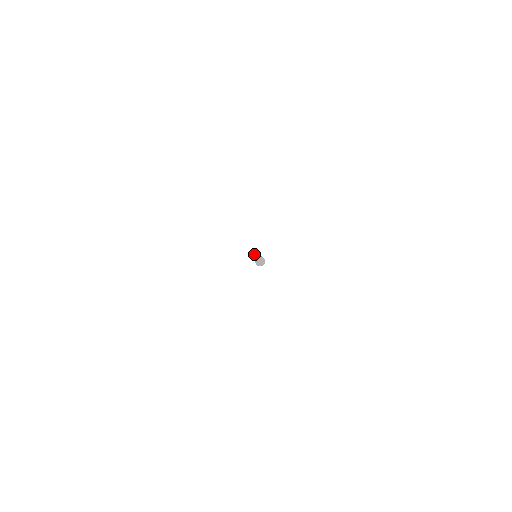
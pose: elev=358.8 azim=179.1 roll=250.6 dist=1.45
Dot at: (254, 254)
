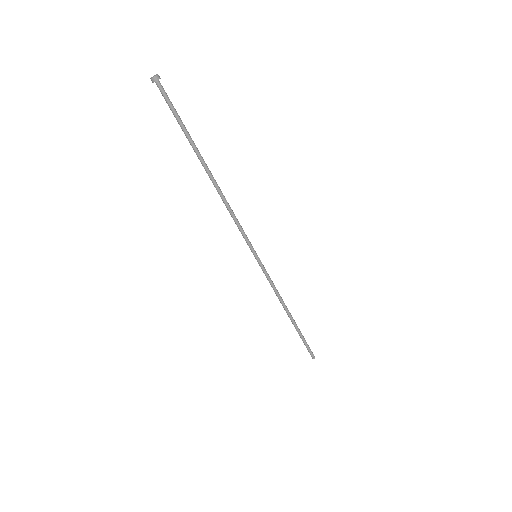
Dot at: (265, 275)
